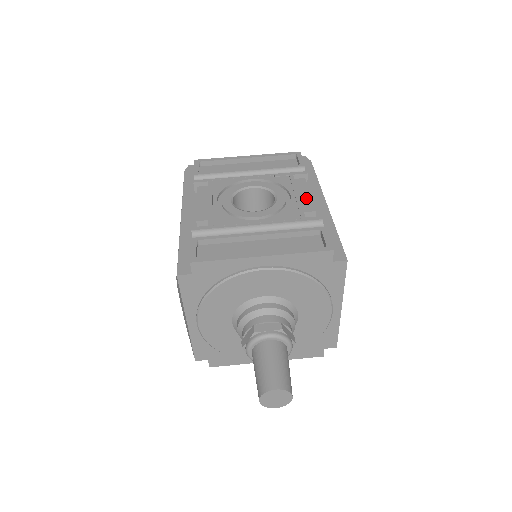
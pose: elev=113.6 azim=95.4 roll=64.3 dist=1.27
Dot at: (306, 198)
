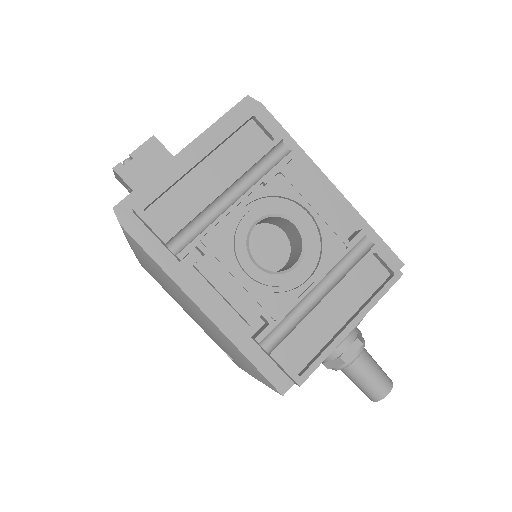
Dot at: (328, 207)
